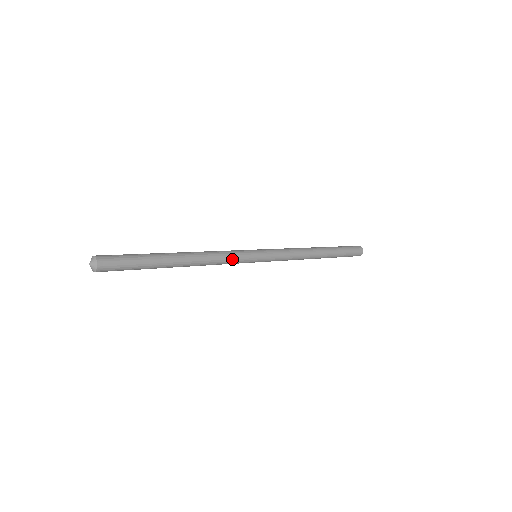
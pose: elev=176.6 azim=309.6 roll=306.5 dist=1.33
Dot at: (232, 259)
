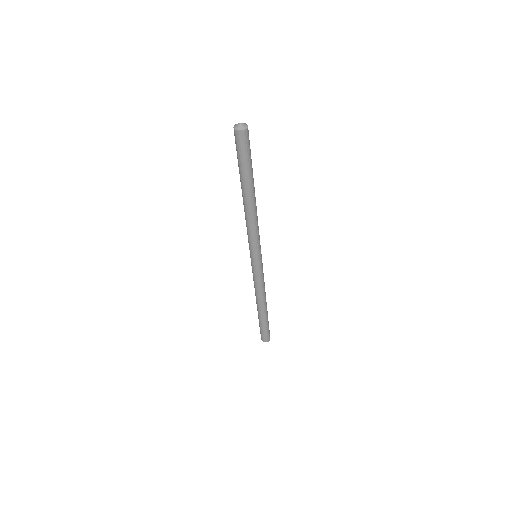
Dot at: occluded
